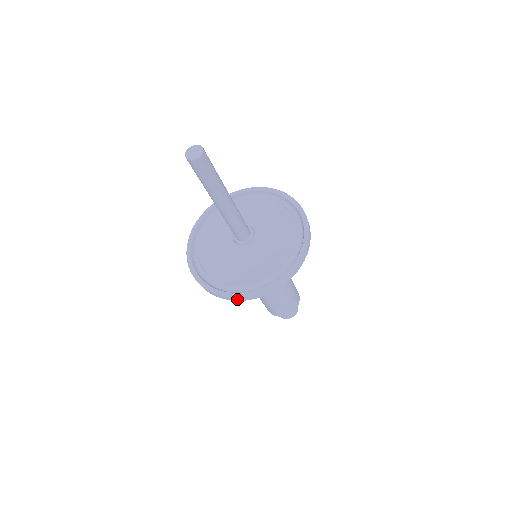
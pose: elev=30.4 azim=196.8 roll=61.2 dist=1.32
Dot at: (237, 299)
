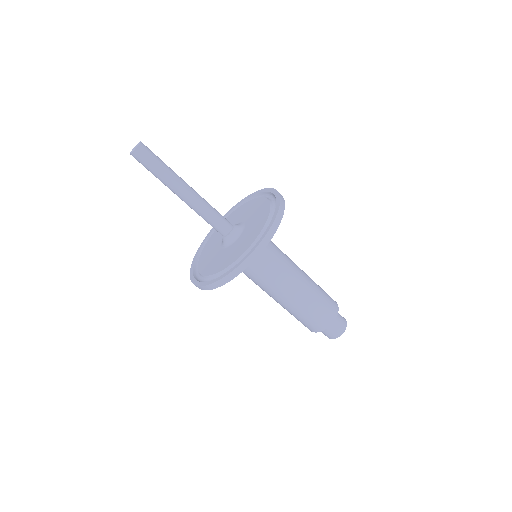
Dot at: (240, 269)
